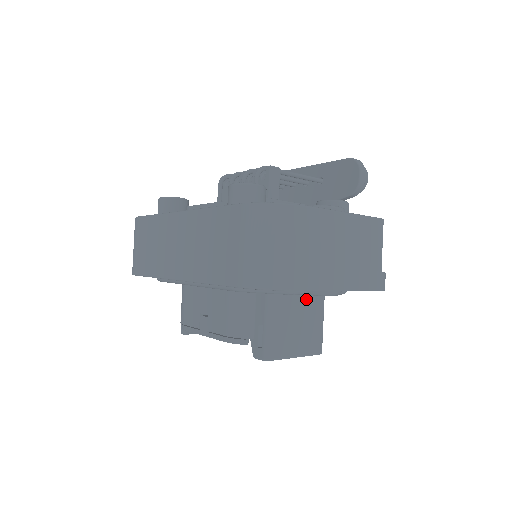
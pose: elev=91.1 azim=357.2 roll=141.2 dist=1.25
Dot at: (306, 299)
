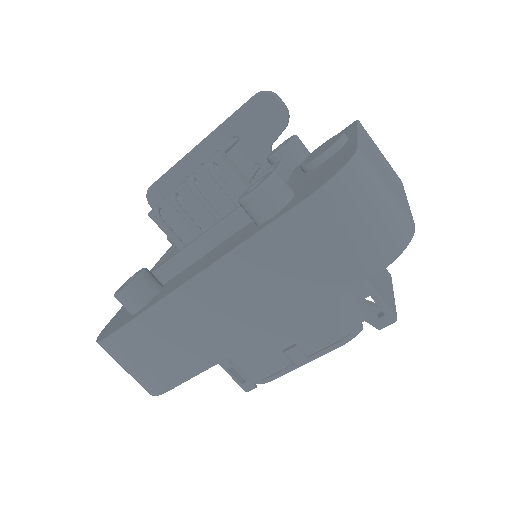
Dot at: occluded
